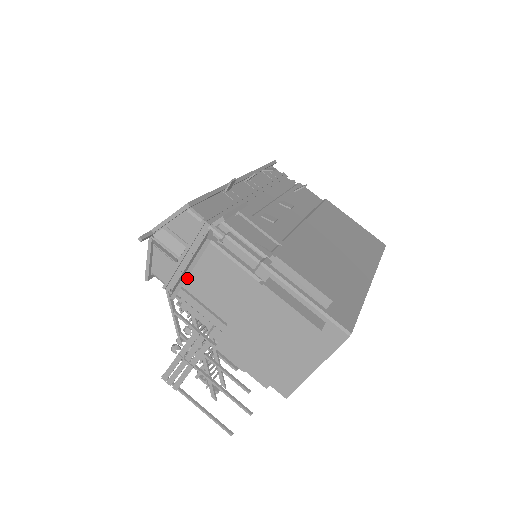
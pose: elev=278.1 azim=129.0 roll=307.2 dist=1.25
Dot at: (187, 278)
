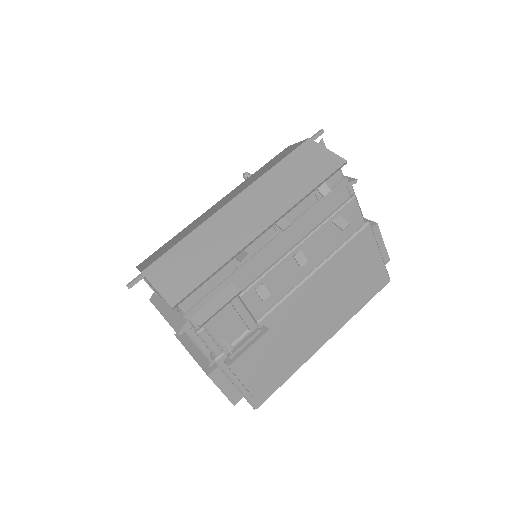
Dot at: occluded
